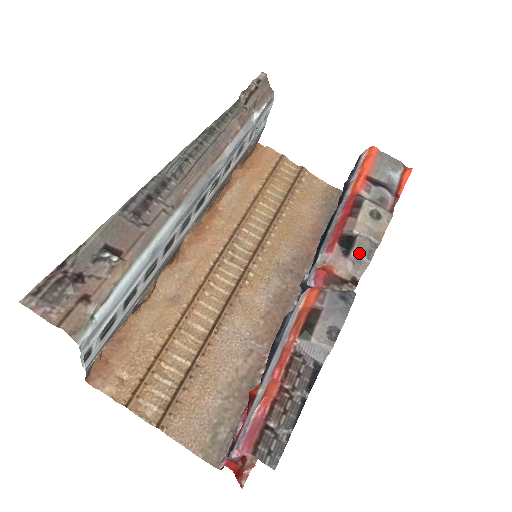
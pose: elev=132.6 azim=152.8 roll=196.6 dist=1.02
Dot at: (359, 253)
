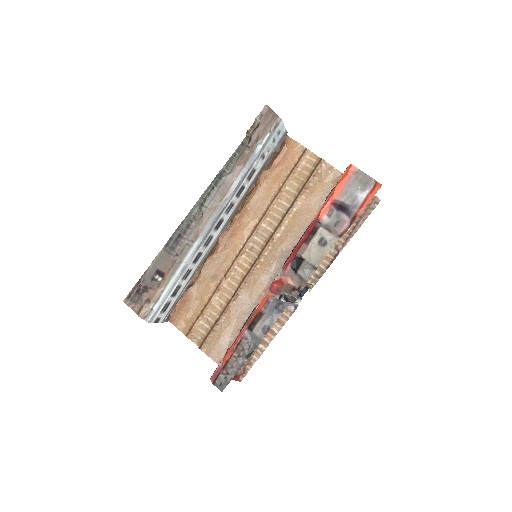
Dot at: (302, 273)
